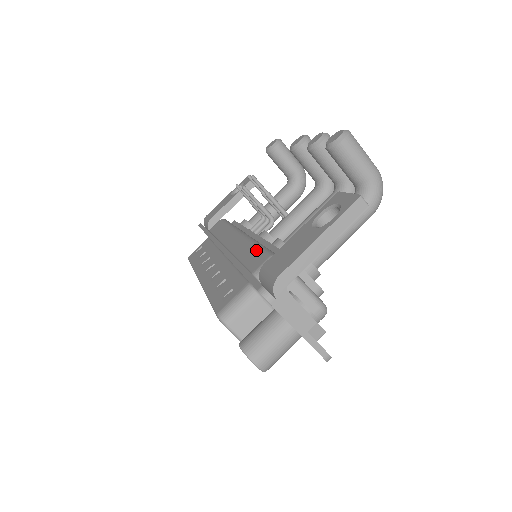
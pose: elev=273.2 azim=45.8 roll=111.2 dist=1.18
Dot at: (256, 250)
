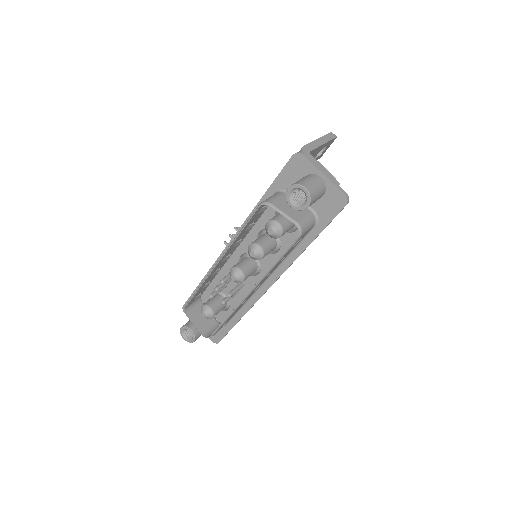
Dot at: occluded
